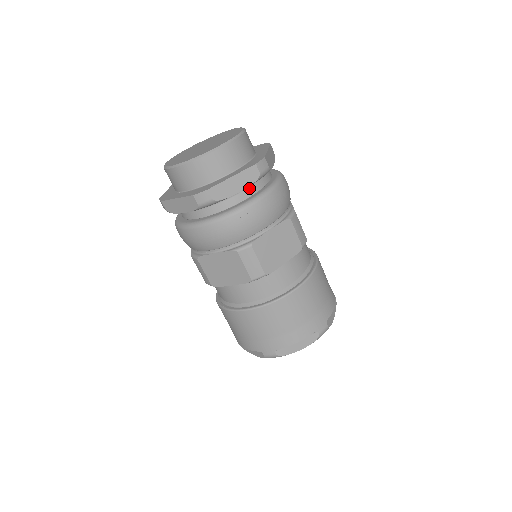
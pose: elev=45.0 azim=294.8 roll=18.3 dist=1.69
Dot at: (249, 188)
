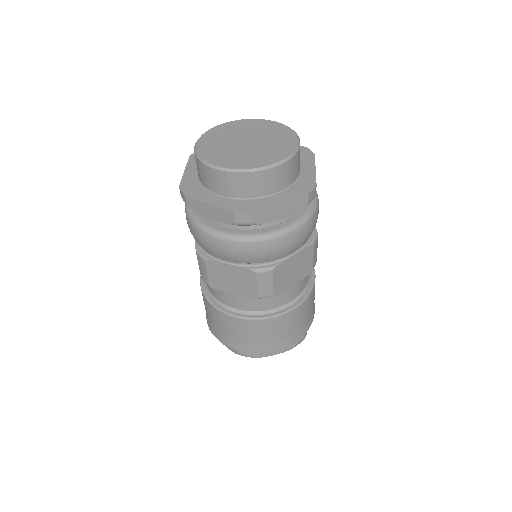
Dot at: occluded
